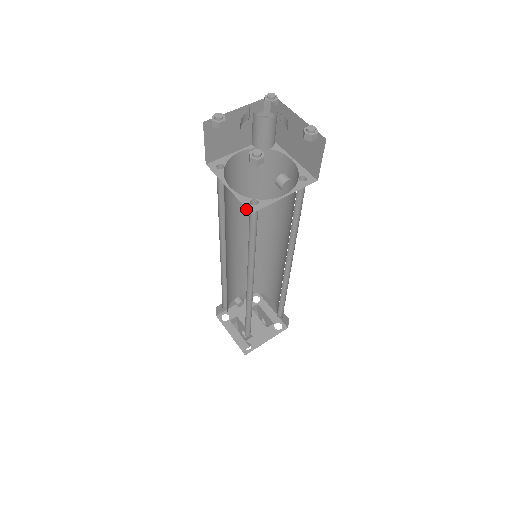
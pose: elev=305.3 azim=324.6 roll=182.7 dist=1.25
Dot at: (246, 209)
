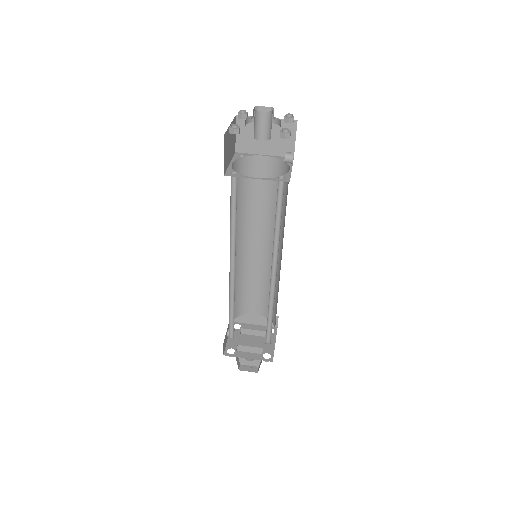
Dot at: occluded
